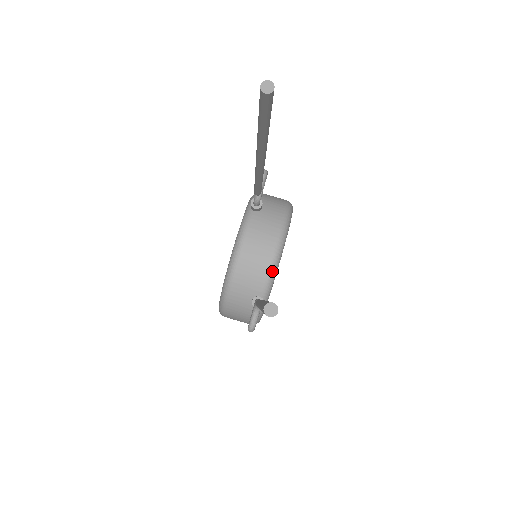
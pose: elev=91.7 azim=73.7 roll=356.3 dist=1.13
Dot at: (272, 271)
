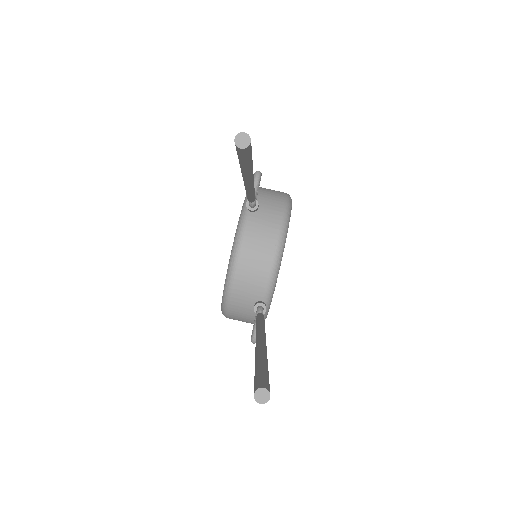
Dot at: (273, 275)
